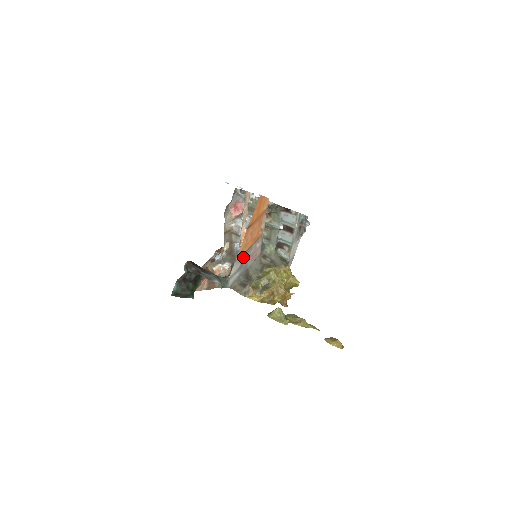
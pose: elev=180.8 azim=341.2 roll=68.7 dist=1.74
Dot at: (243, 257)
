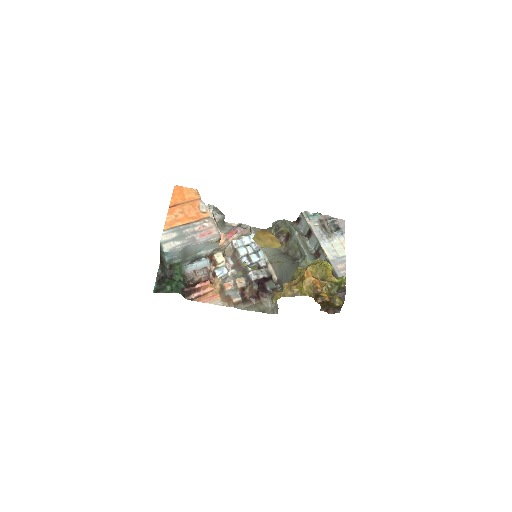
Dot at: (179, 230)
